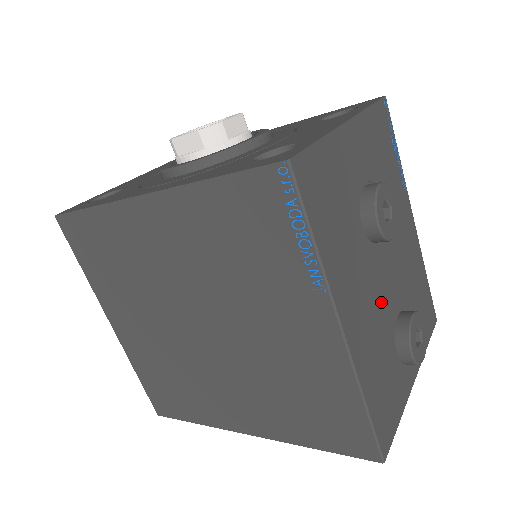
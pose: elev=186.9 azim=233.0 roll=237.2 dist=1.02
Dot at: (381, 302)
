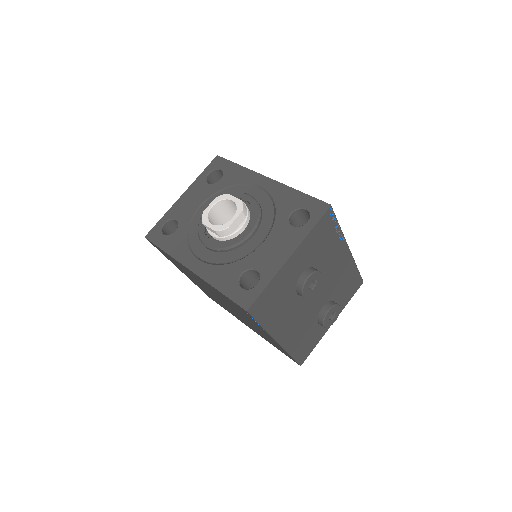
Dot at: (308, 312)
